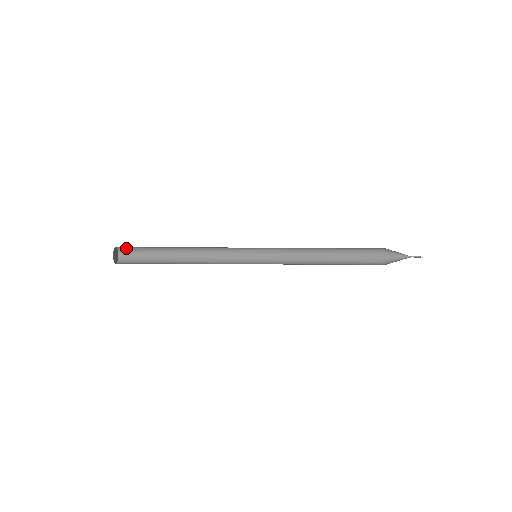
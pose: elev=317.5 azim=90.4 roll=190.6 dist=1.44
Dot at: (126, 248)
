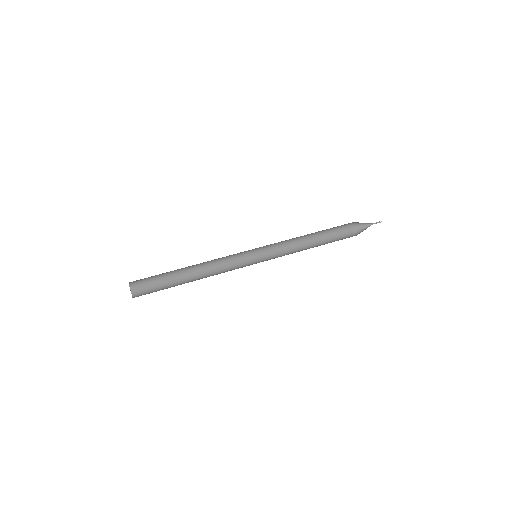
Dot at: (138, 285)
